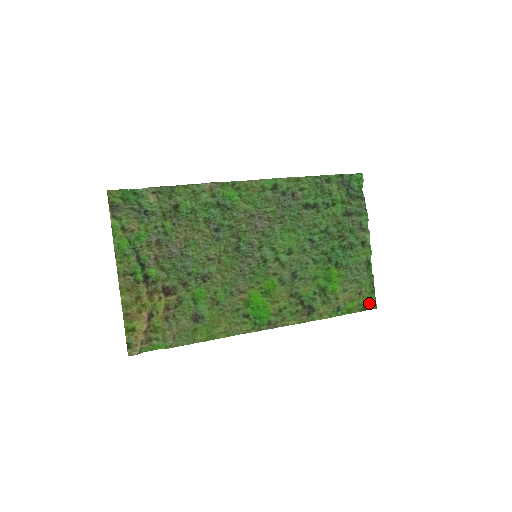
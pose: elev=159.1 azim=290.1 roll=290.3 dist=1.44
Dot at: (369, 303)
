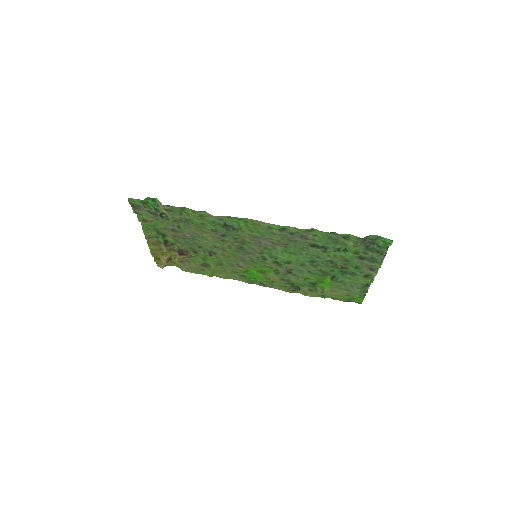
Dot at: (356, 299)
